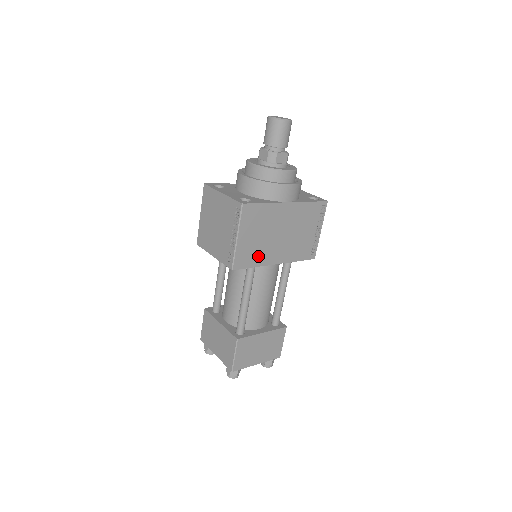
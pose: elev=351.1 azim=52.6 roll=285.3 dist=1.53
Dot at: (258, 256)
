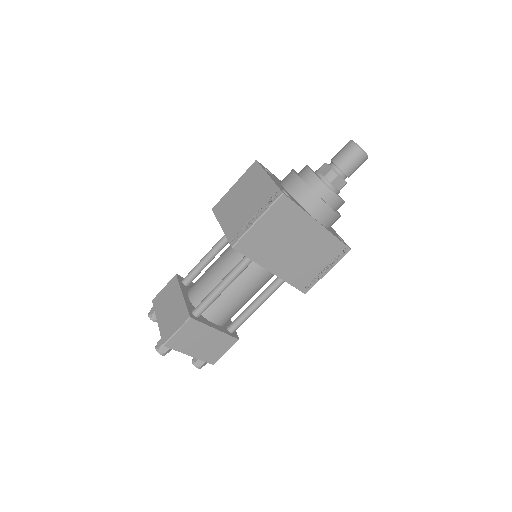
Dot at: (262, 252)
